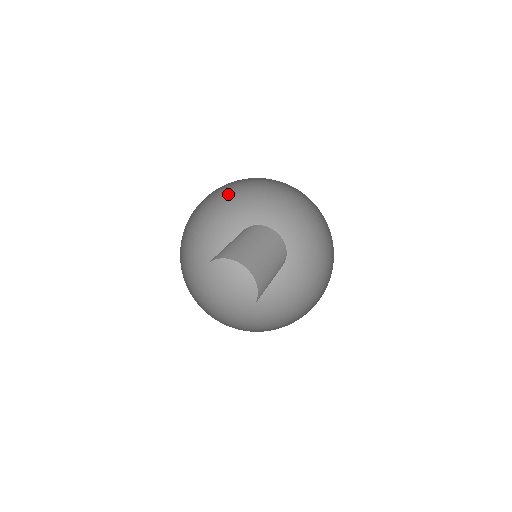
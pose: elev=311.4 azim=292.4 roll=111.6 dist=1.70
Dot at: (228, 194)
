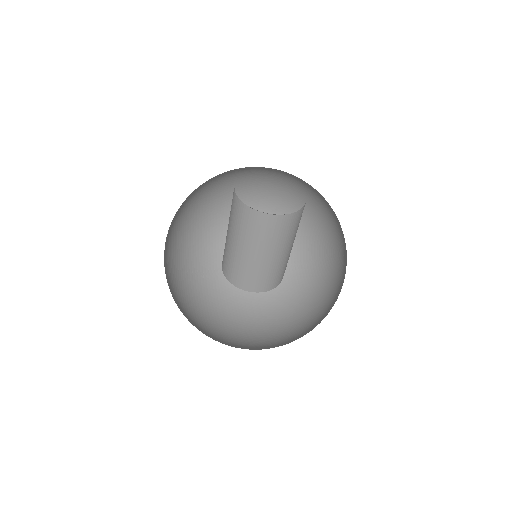
Dot at: (184, 261)
